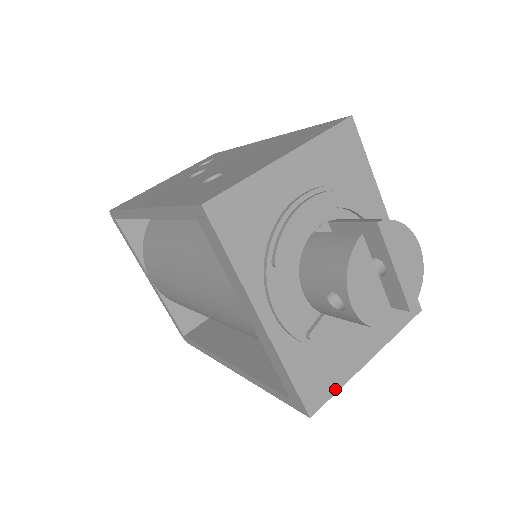
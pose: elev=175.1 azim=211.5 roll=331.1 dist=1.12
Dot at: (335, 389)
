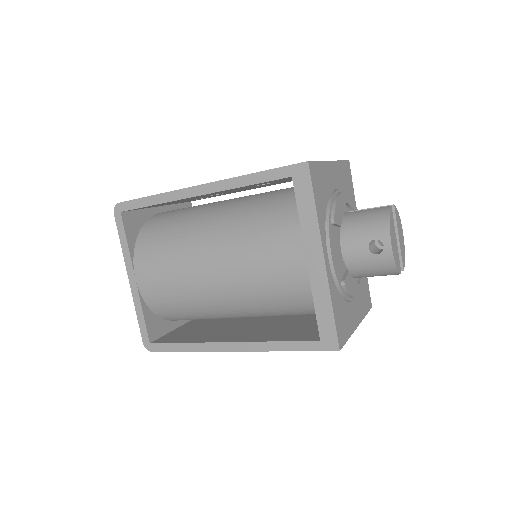
Dot at: (347, 337)
